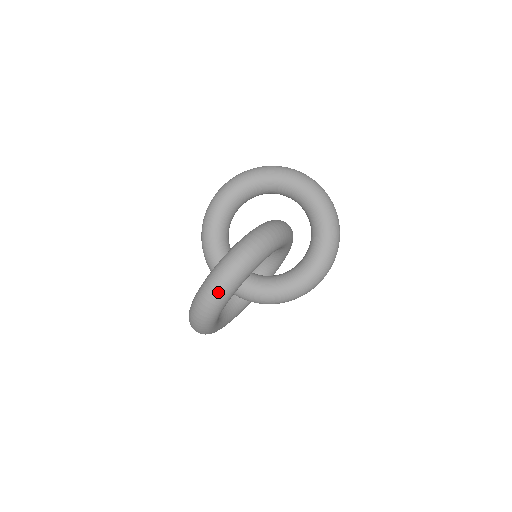
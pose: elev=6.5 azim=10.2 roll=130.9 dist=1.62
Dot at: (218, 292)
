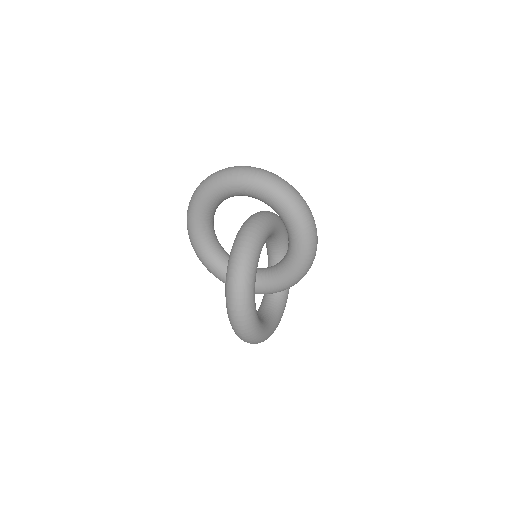
Dot at: (244, 329)
